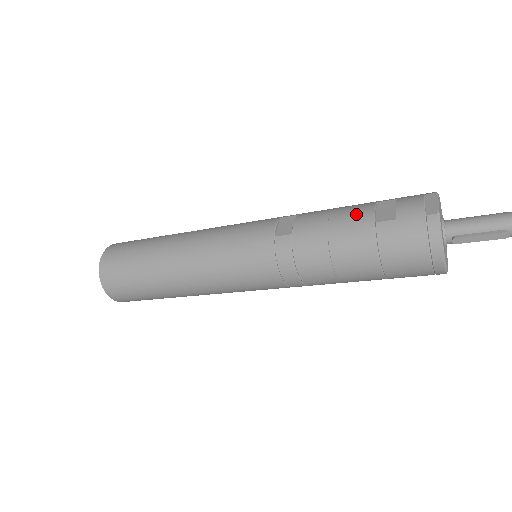
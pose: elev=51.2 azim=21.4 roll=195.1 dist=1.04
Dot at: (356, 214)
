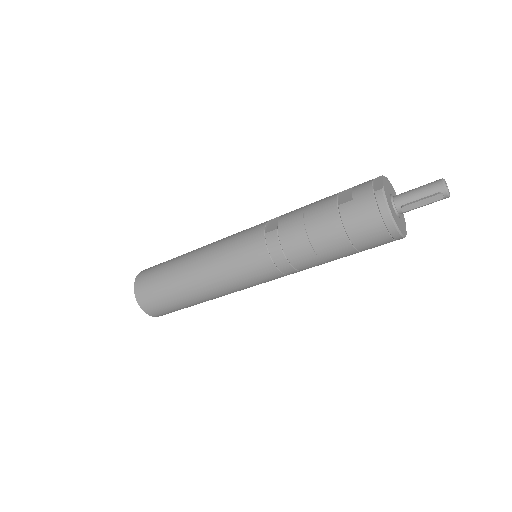
Dot at: (324, 203)
